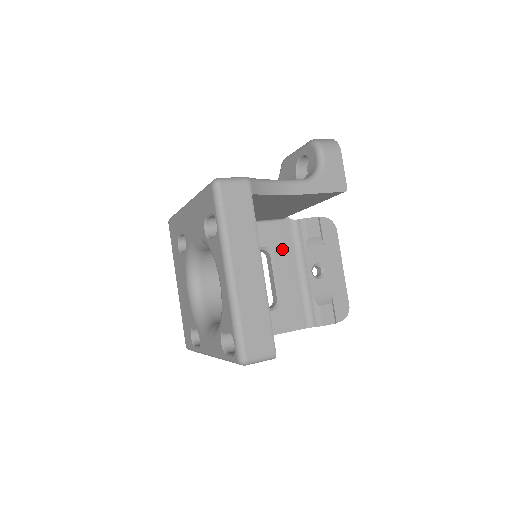
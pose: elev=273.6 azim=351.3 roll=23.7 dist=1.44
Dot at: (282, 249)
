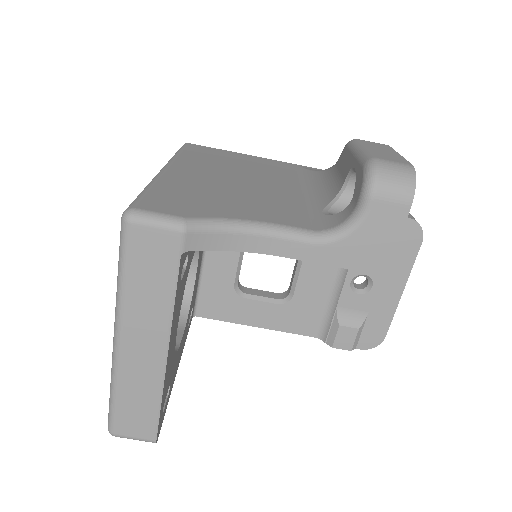
Dot at: occluded
